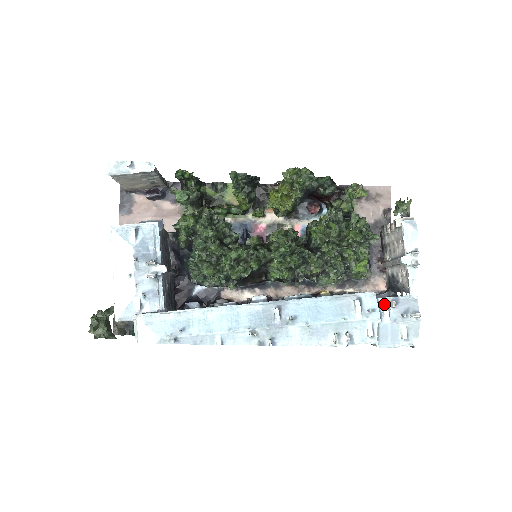
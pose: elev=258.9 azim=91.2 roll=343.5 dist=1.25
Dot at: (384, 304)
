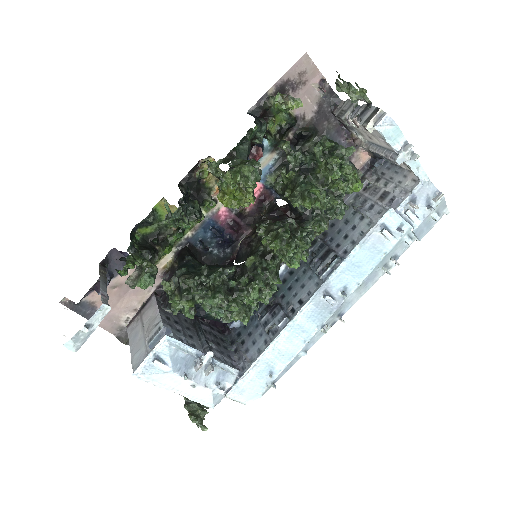
Dot at: (407, 213)
